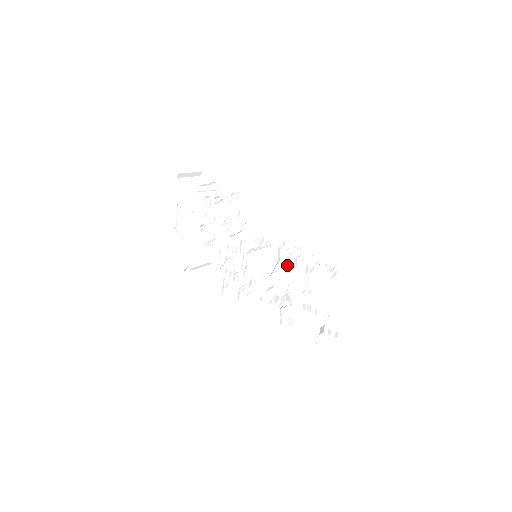
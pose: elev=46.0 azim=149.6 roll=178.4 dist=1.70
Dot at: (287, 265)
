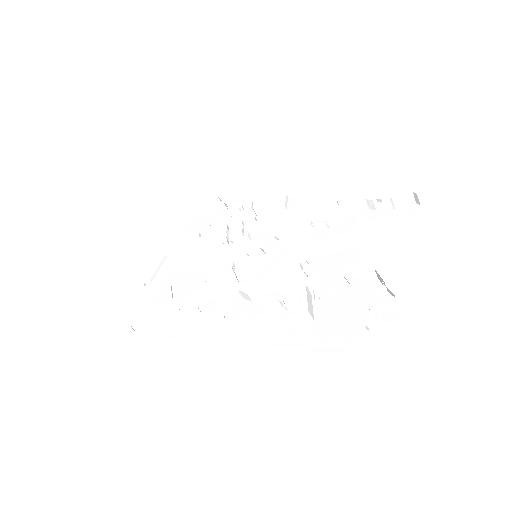
Dot at: (311, 240)
